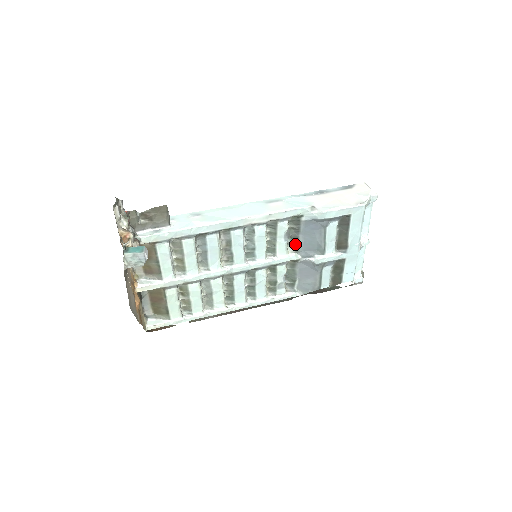
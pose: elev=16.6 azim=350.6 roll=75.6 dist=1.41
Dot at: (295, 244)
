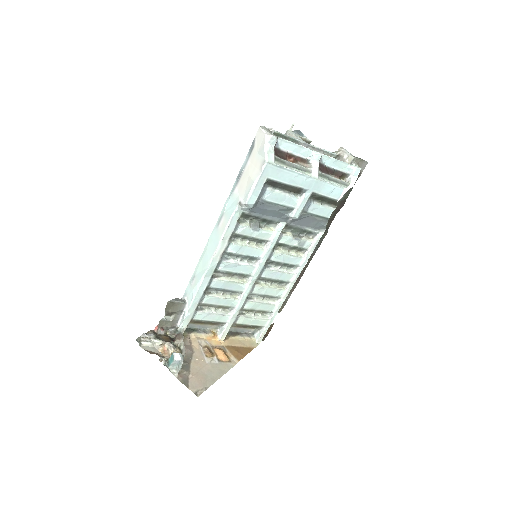
Dot at: (269, 222)
